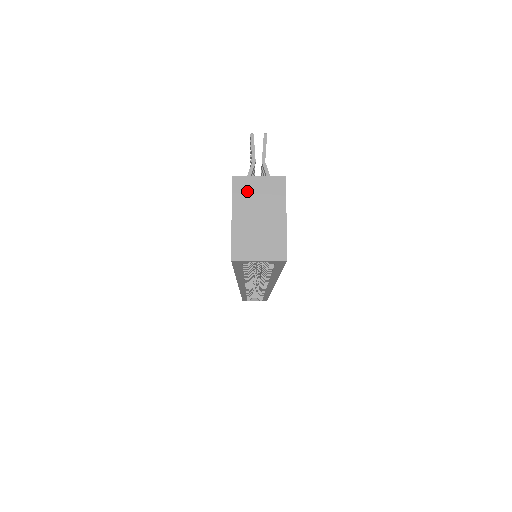
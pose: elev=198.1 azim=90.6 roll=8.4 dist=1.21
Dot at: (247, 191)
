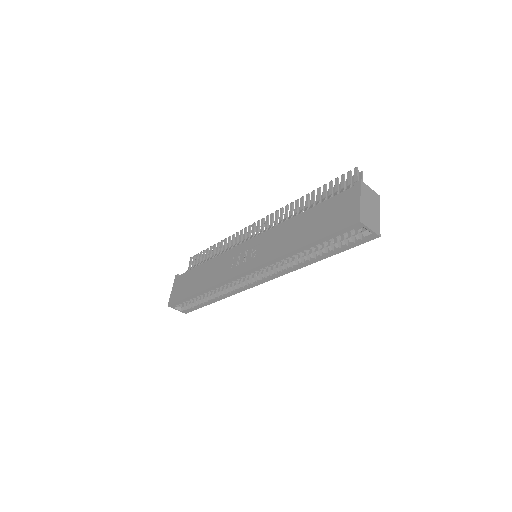
Dot at: (366, 192)
